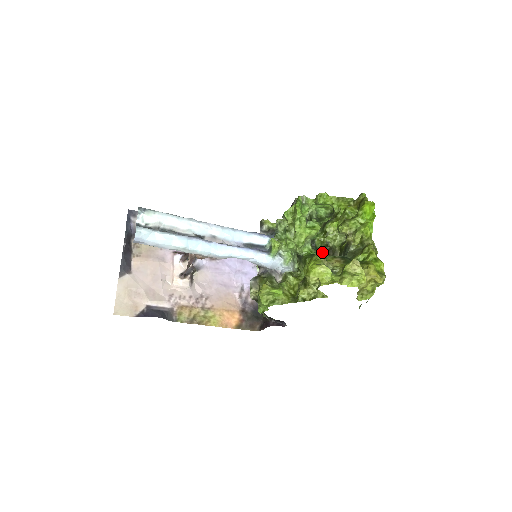
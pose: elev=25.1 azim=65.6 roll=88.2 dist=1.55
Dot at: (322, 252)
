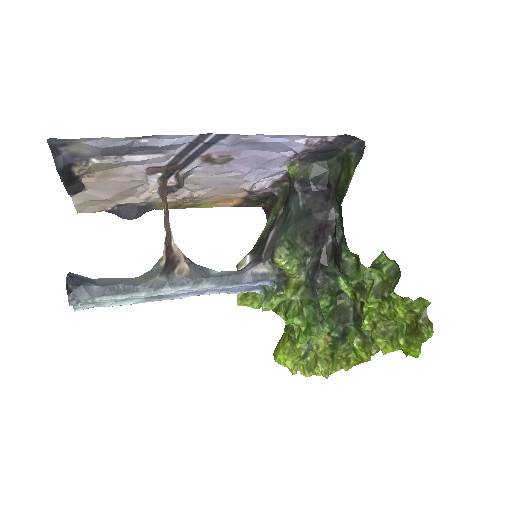
Dot at: (303, 354)
